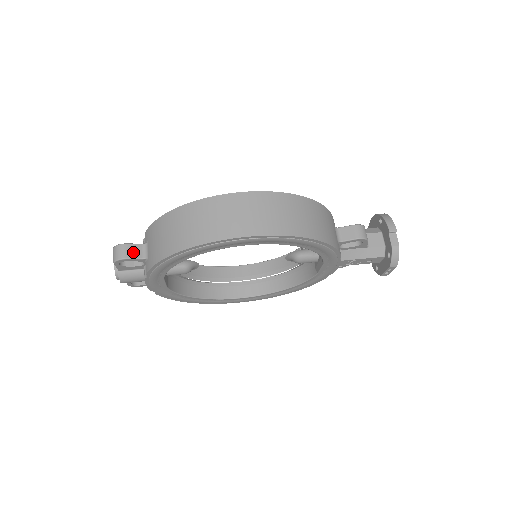
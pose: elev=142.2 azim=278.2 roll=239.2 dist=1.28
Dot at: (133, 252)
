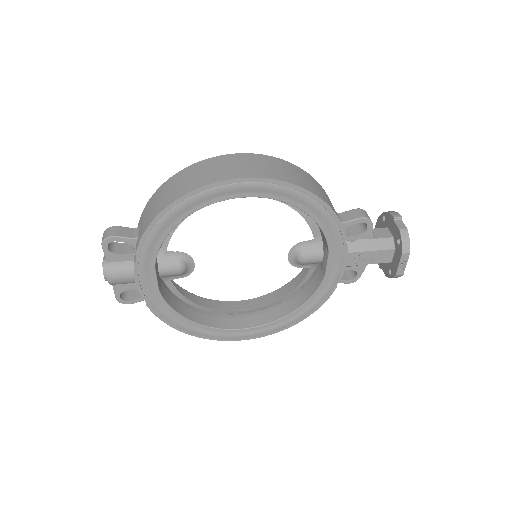
Dot at: (123, 232)
